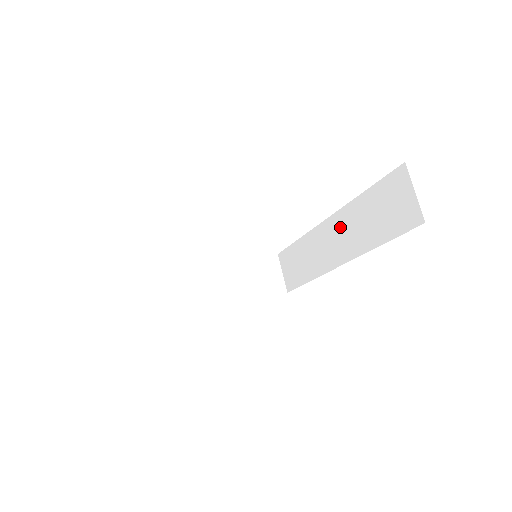
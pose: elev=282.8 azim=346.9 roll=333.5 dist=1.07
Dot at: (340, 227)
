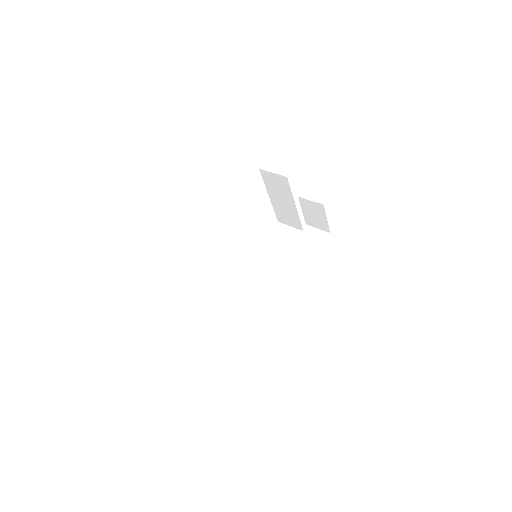
Dot at: (278, 270)
